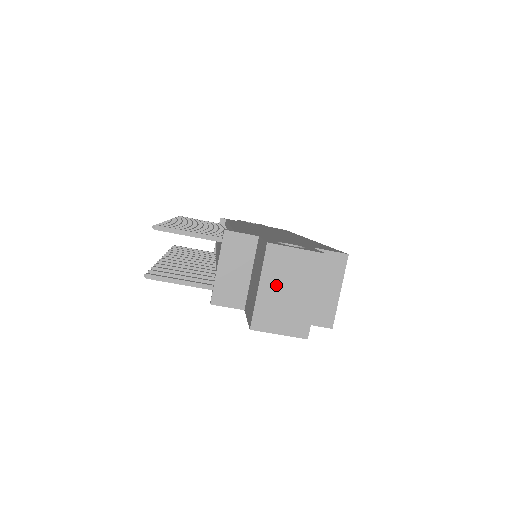
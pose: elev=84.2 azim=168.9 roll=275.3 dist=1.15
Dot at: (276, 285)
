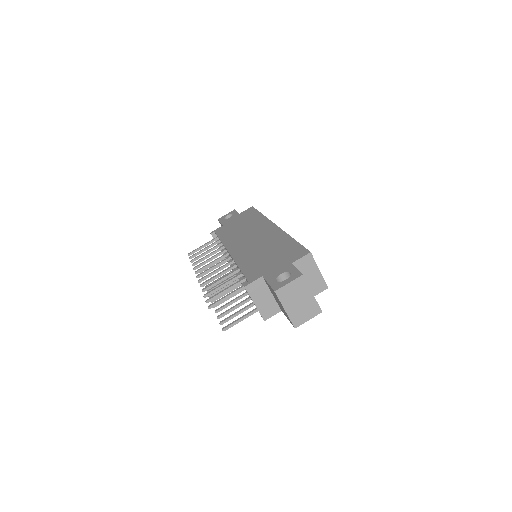
Dot at: (292, 304)
